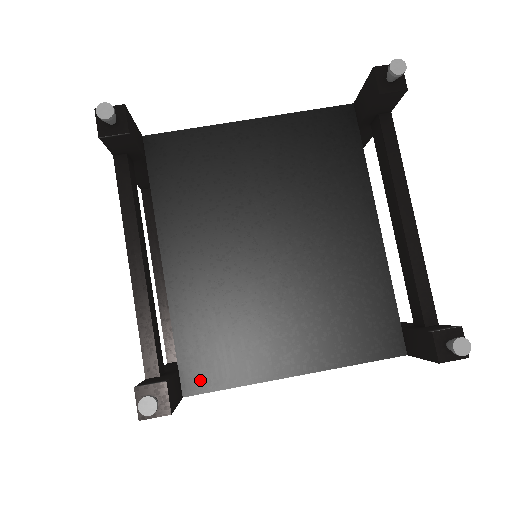
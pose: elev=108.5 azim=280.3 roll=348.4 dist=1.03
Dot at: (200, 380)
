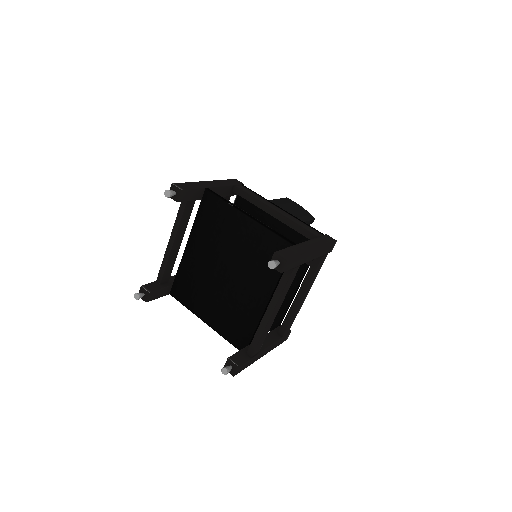
Dot at: (177, 294)
